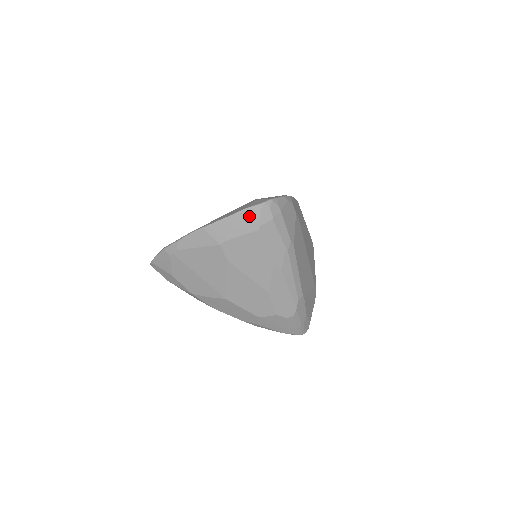
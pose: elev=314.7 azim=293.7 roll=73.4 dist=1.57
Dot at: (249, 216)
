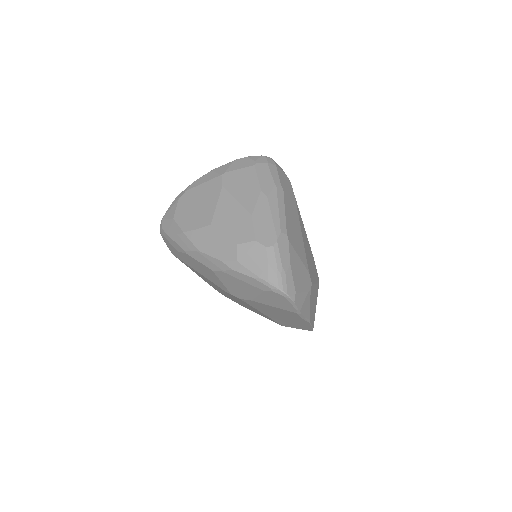
Dot at: (249, 159)
